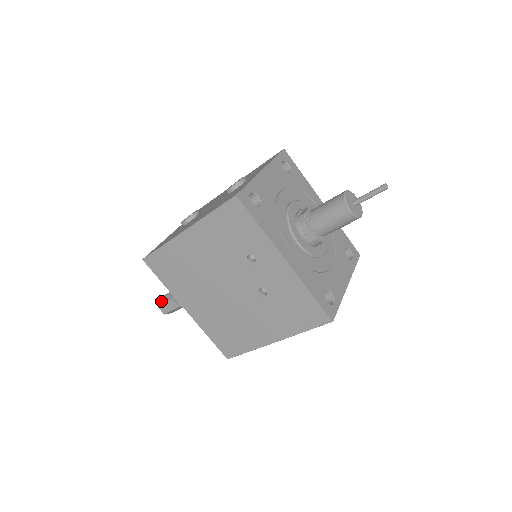
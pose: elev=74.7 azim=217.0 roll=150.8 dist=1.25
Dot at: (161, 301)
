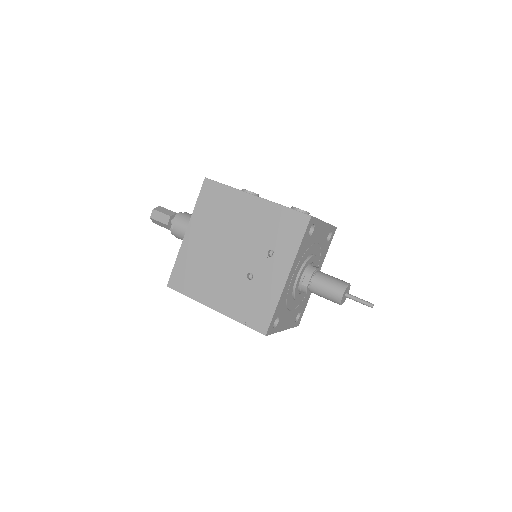
Dot at: (160, 209)
